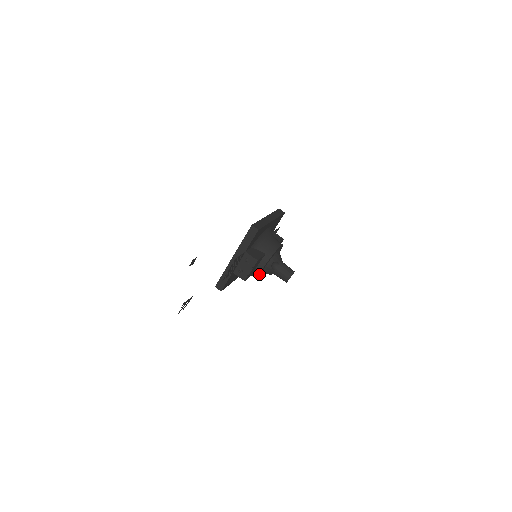
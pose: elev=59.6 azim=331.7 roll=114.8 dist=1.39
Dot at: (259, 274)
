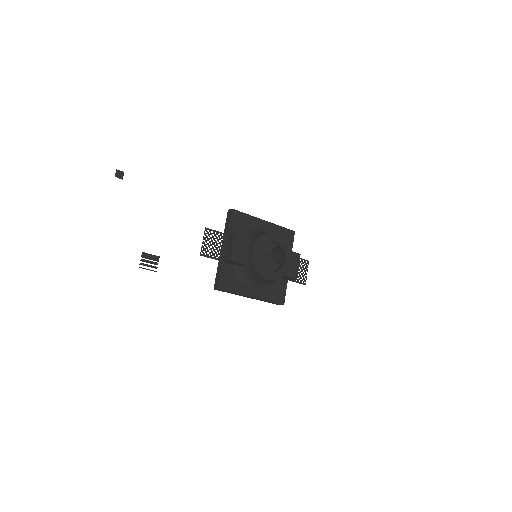
Dot at: (252, 260)
